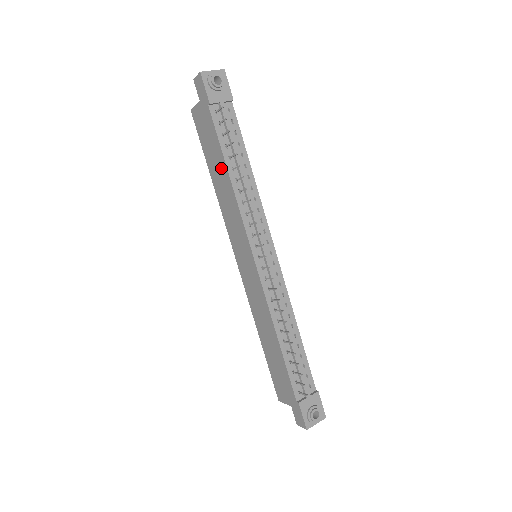
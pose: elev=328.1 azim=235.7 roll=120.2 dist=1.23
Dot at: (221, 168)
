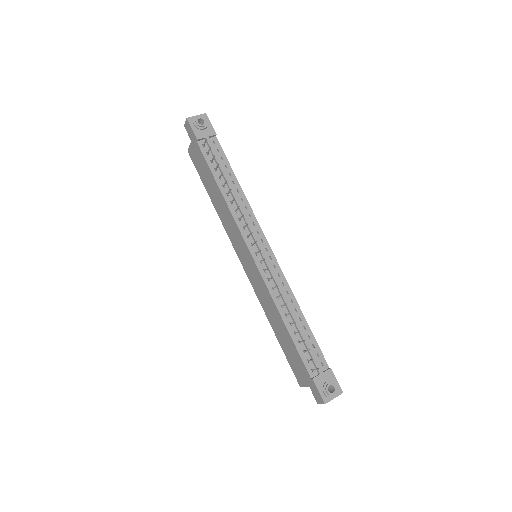
Dot at: (215, 188)
